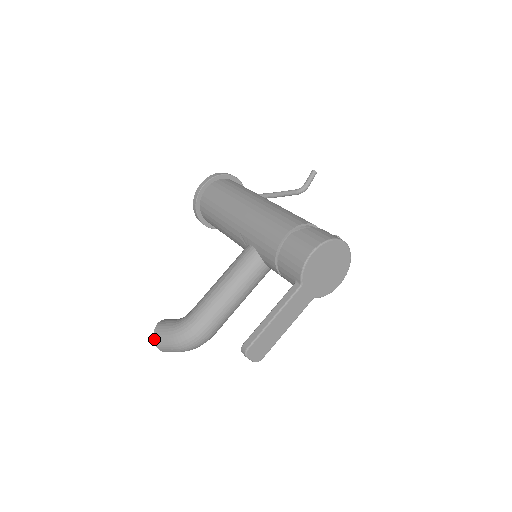
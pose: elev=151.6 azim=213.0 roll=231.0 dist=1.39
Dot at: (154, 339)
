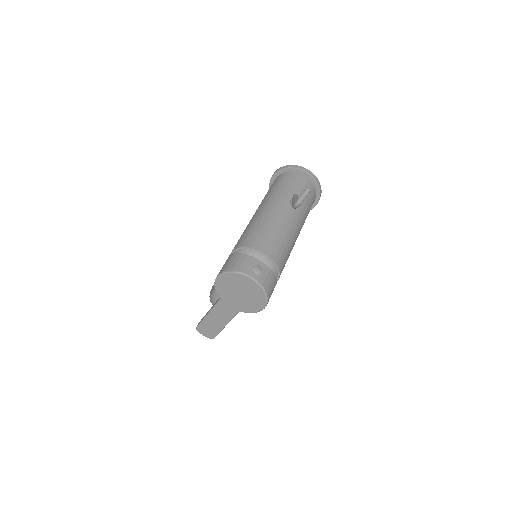
Dot at: occluded
